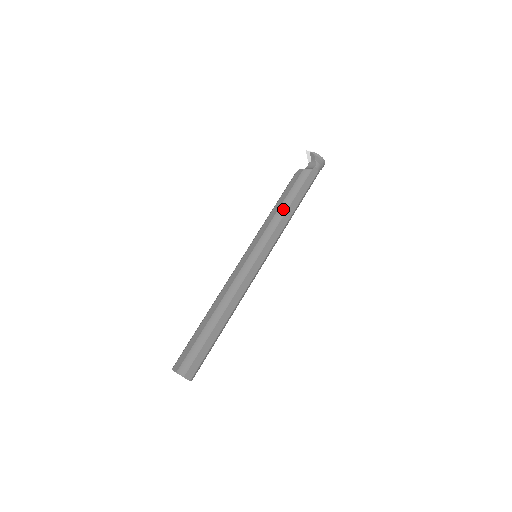
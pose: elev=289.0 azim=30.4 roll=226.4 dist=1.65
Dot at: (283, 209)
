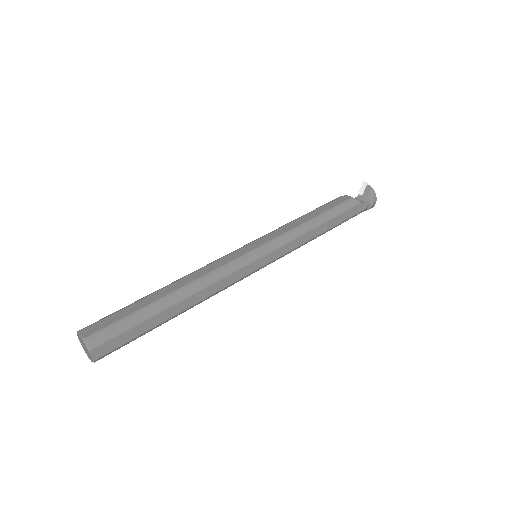
Dot at: (313, 223)
